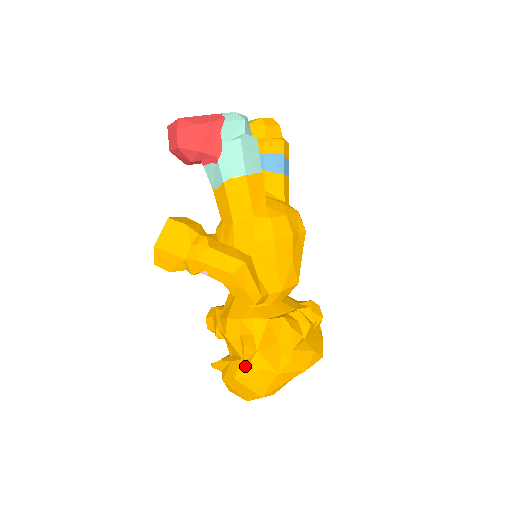
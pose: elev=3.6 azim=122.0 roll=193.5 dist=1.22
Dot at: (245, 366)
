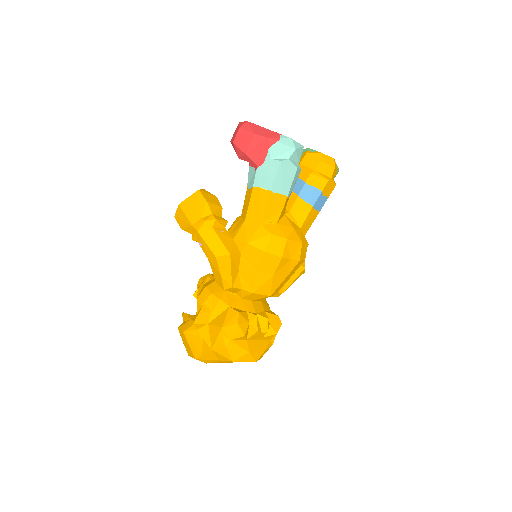
Dot at: (195, 329)
